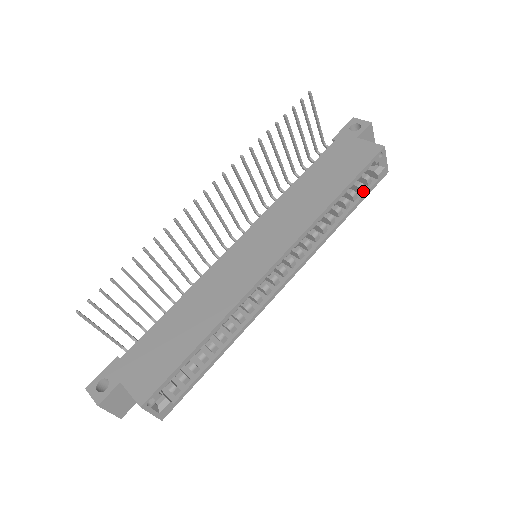
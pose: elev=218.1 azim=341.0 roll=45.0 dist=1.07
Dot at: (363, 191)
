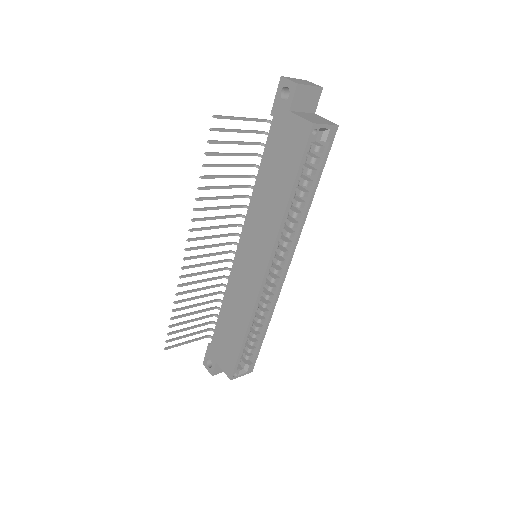
Dot at: (320, 160)
